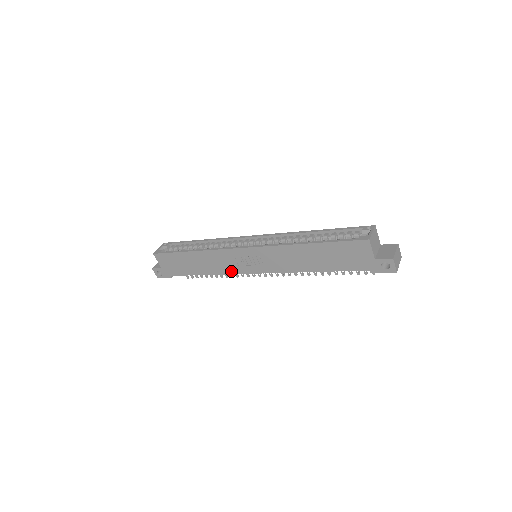
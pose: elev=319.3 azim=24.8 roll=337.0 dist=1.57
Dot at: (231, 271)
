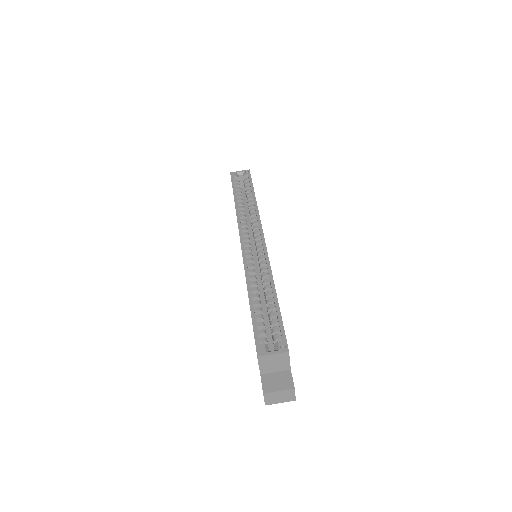
Dot at: occluded
